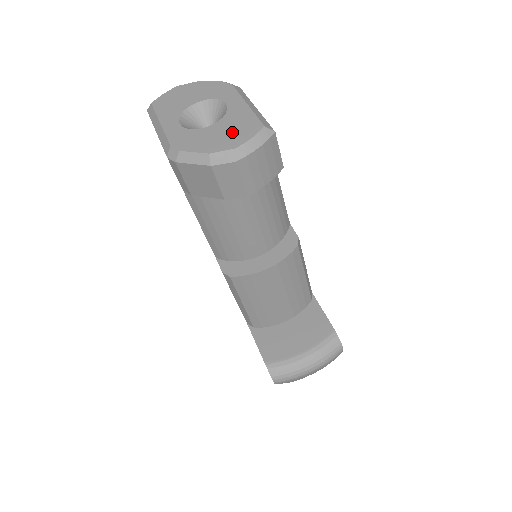
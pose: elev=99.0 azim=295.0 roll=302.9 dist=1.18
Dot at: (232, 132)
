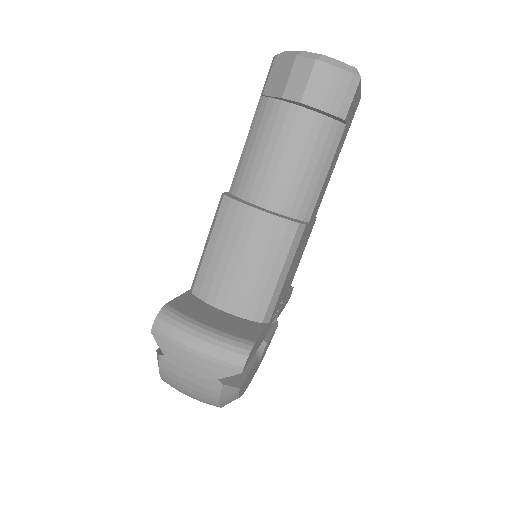
Dot at: occluded
